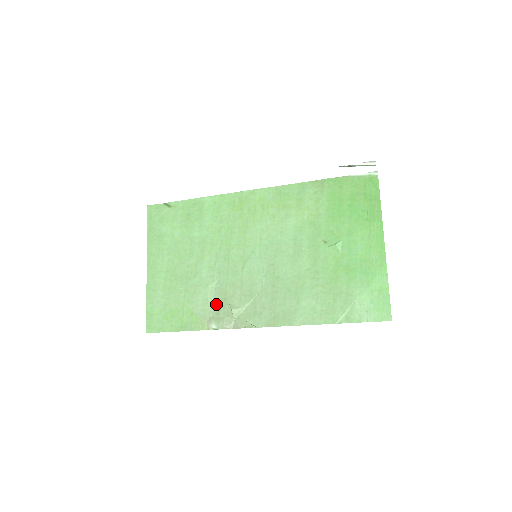
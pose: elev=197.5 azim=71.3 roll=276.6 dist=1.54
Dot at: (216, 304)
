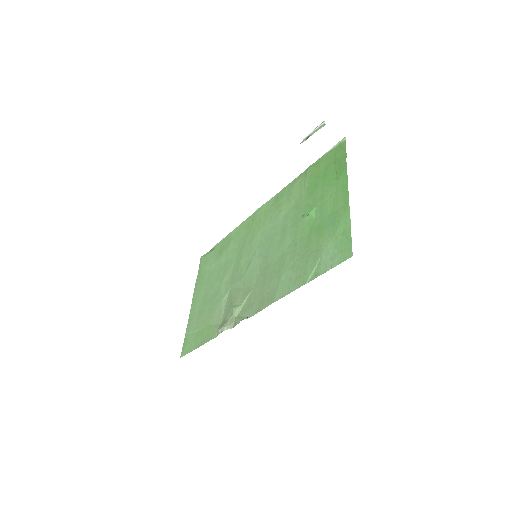
Dot at: (226, 311)
